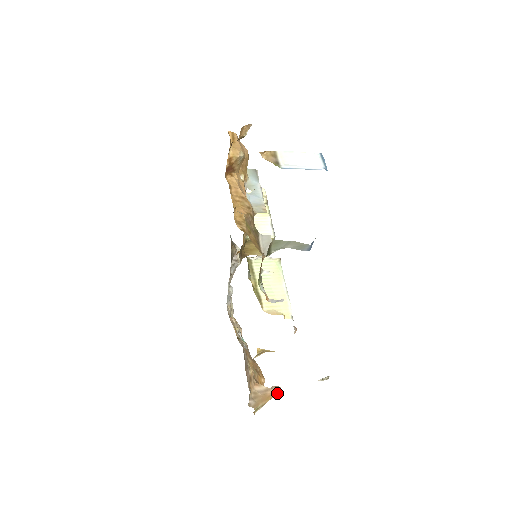
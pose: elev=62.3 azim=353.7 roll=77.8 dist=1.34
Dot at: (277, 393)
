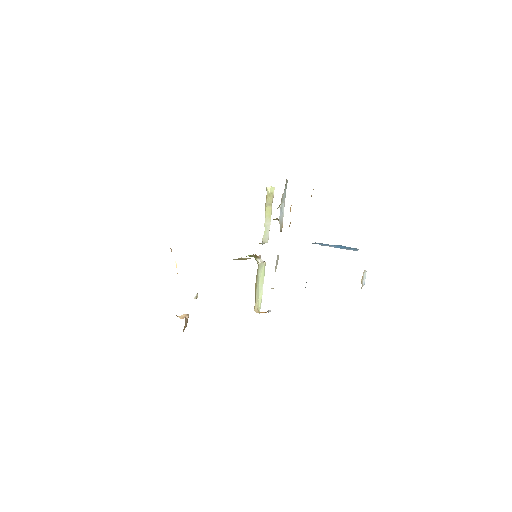
Dot at: occluded
